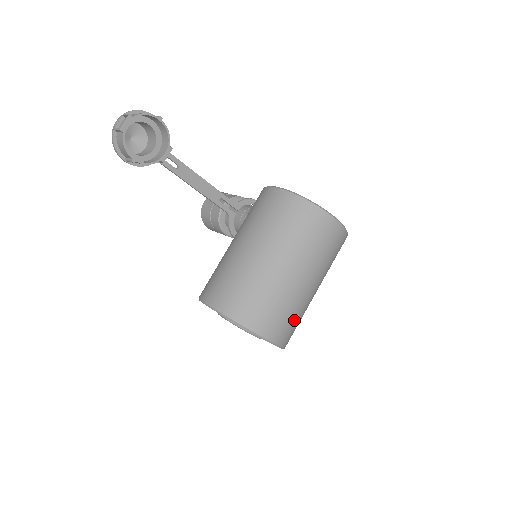
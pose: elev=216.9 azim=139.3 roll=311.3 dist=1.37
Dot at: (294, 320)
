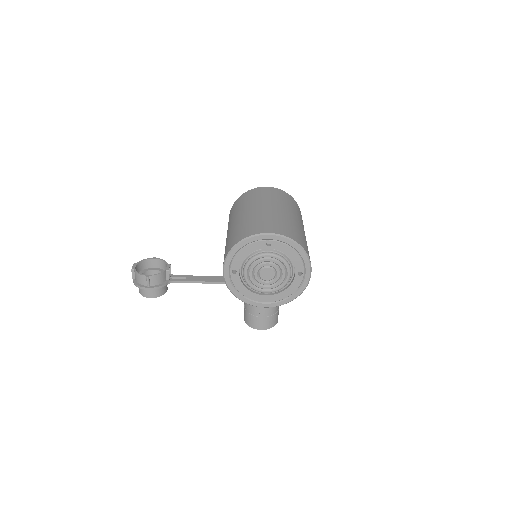
Dot at: (282, 224)
